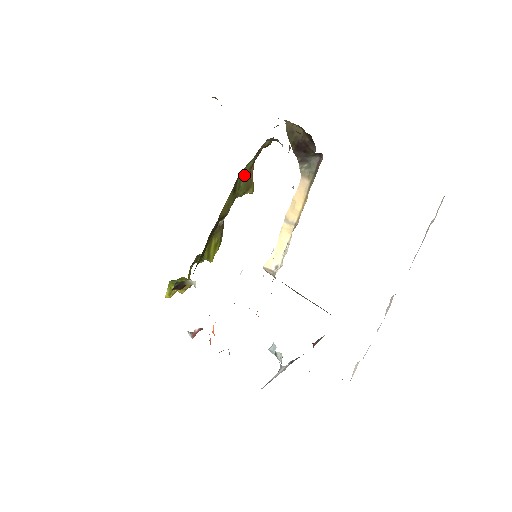
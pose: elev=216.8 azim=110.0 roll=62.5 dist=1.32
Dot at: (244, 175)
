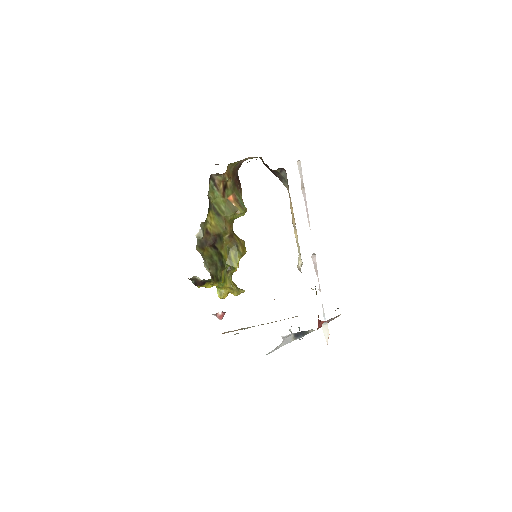
Dot at: (221, 203)
